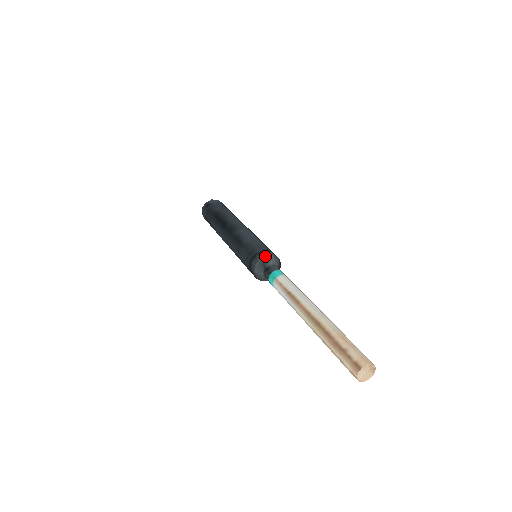
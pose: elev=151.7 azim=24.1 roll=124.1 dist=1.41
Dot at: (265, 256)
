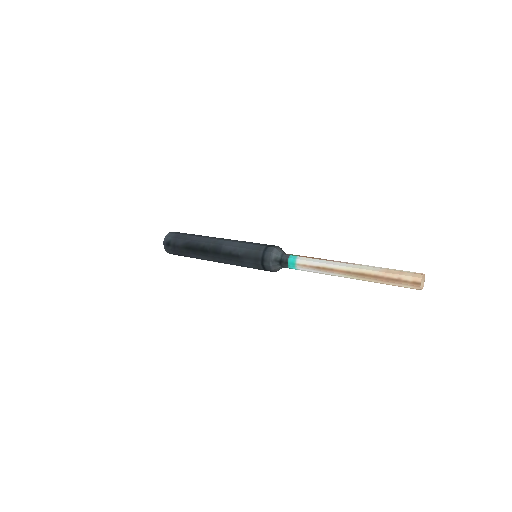
Dot at: (271, 254)
